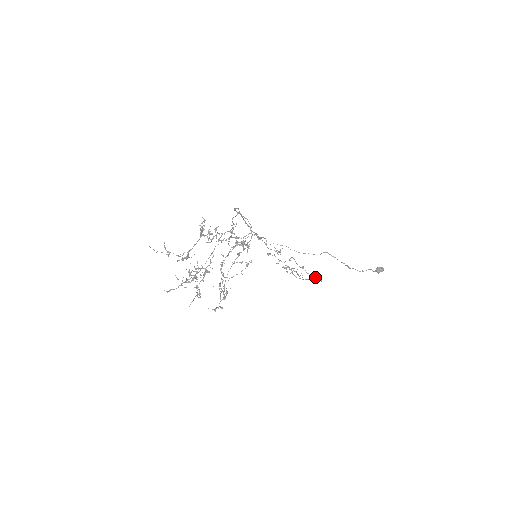
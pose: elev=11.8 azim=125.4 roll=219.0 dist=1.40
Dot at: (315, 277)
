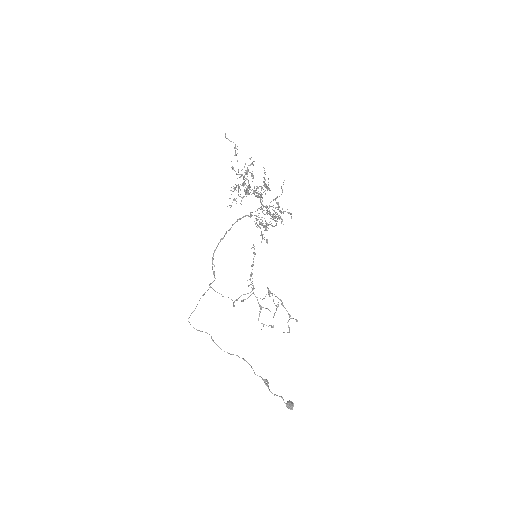
Dot at: occluded
